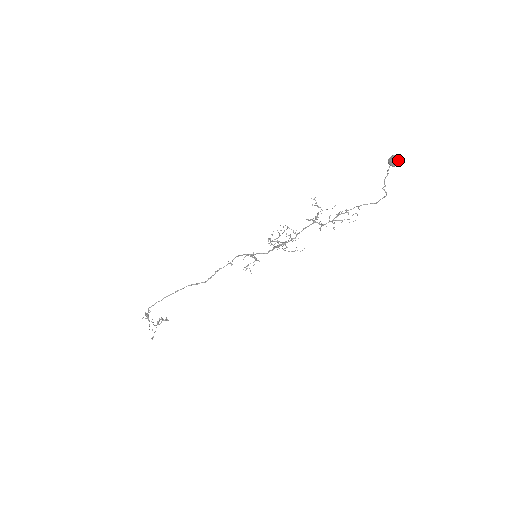
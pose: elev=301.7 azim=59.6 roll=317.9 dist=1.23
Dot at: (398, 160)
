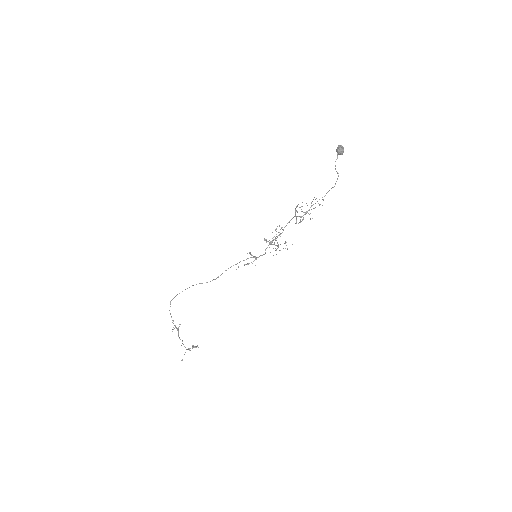
Dot at: (341, 146)
